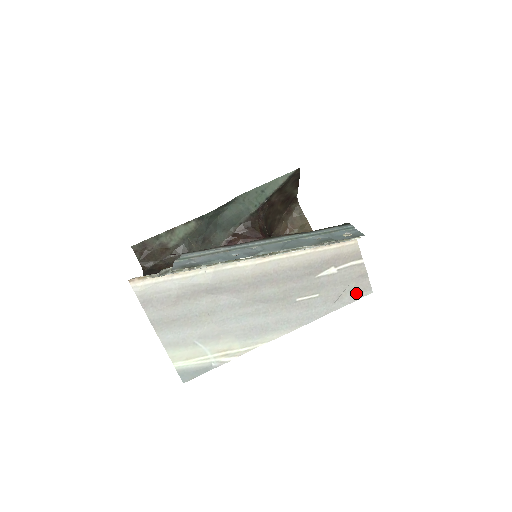
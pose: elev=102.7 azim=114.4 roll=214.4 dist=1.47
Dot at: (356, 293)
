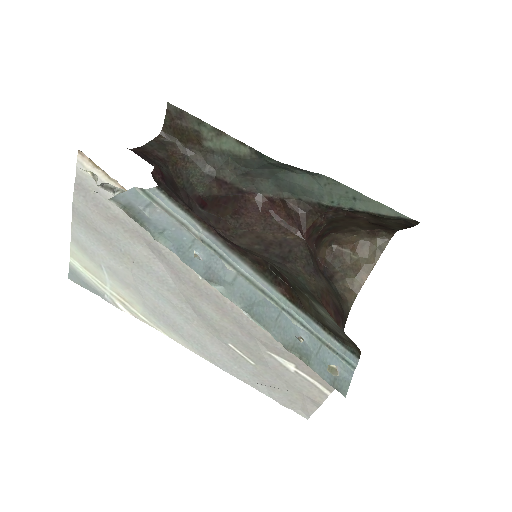
Dot at: (291, 402)
